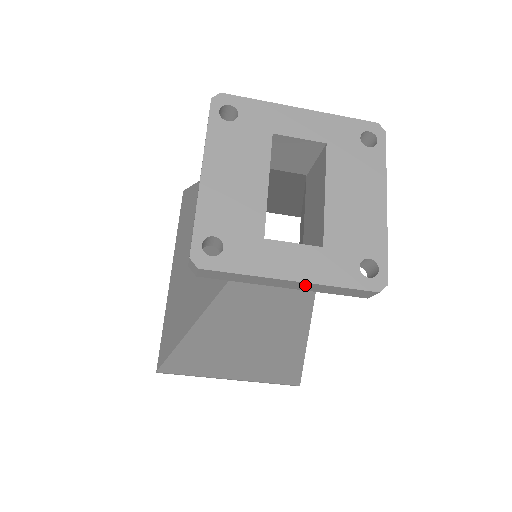
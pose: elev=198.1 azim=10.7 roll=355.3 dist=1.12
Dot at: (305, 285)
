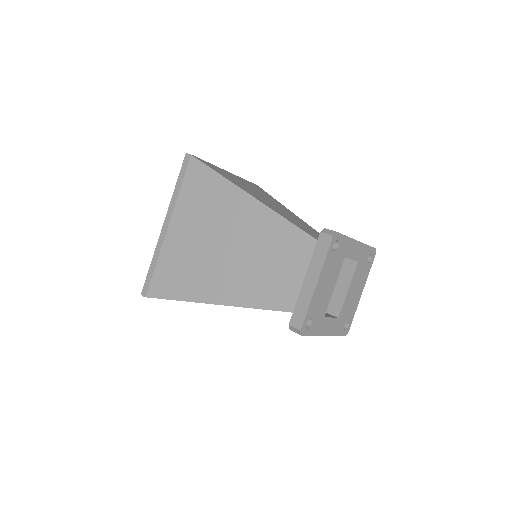
Dot at: occluded
